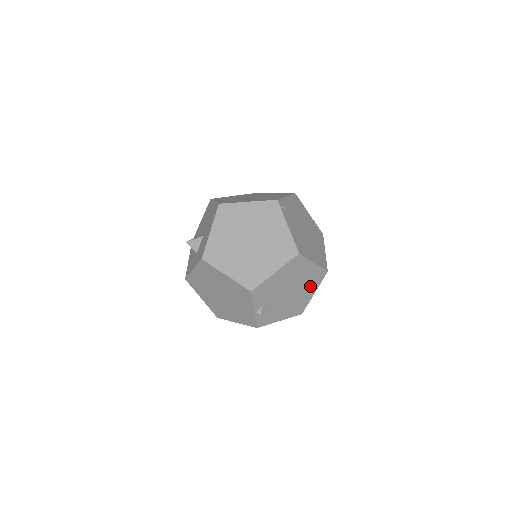
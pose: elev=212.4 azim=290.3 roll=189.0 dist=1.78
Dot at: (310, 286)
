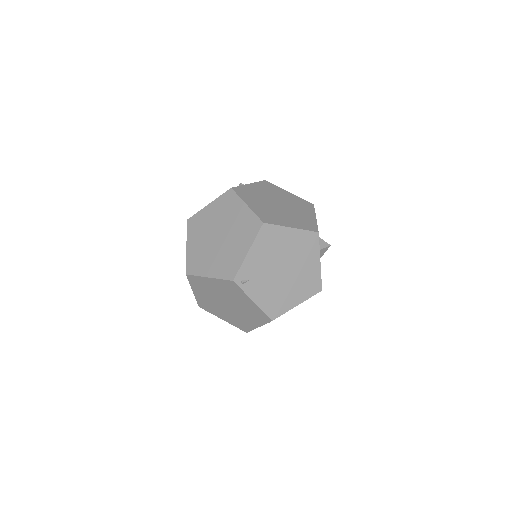
Dot at: occluded
